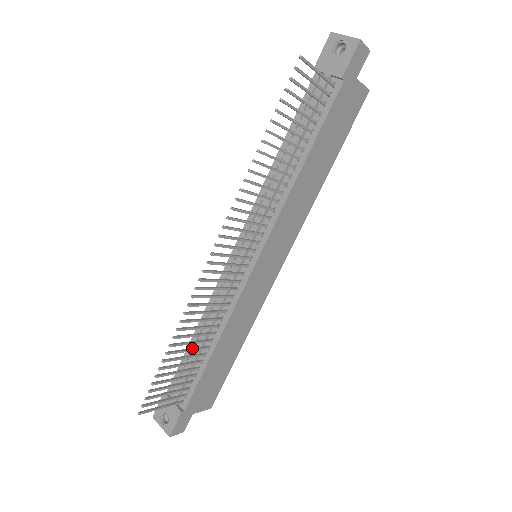
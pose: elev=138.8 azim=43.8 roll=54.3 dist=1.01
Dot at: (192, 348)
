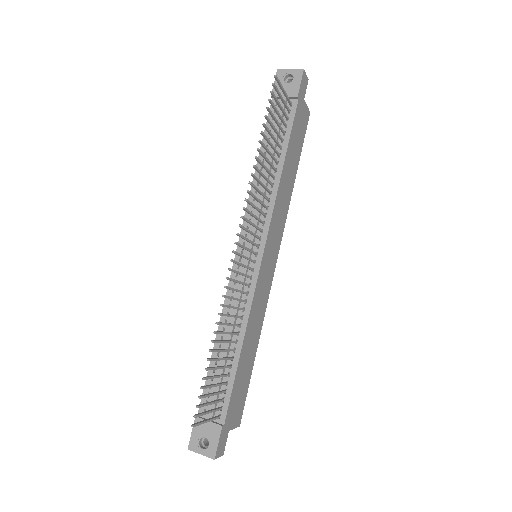
Dot at: (225, 349)
